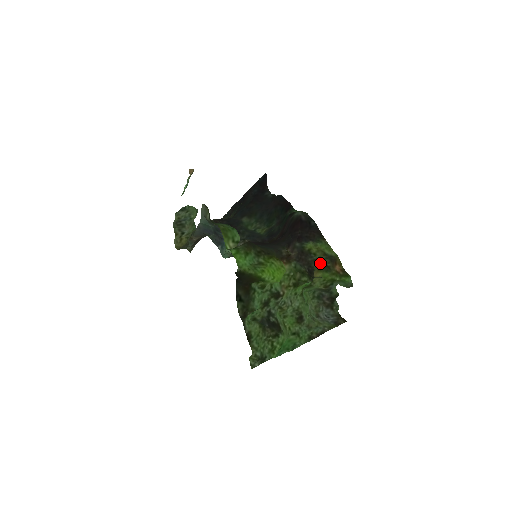
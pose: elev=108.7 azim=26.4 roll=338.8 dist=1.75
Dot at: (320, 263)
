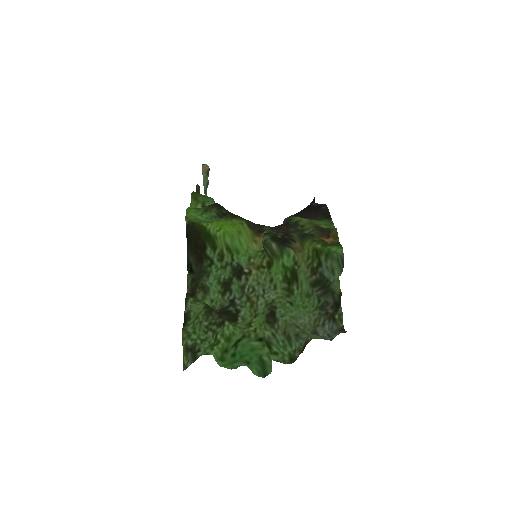
Dot at: (304, 233)
